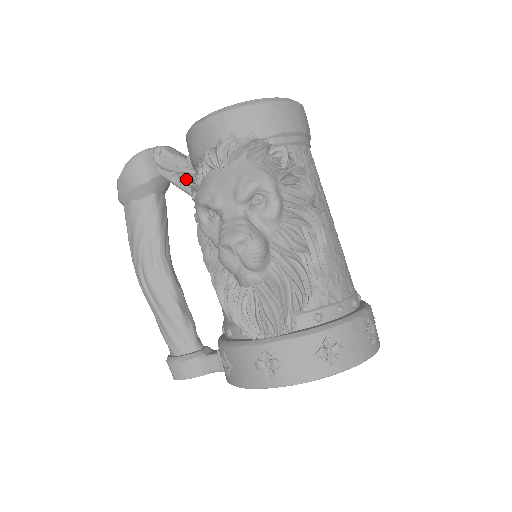
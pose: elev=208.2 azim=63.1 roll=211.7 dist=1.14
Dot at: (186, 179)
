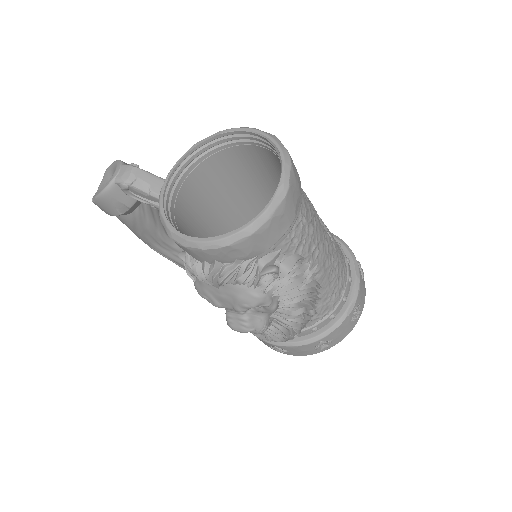
Dot at: occluded
